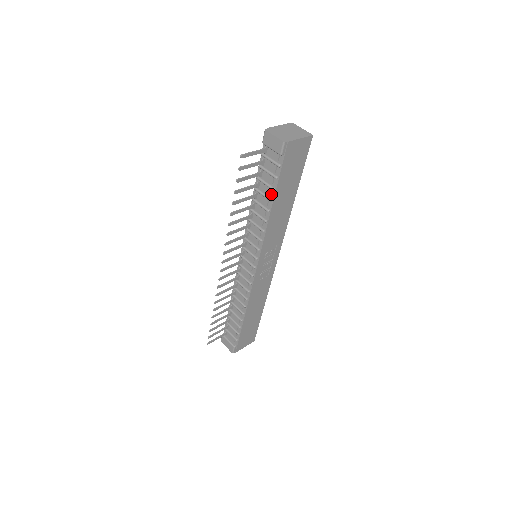
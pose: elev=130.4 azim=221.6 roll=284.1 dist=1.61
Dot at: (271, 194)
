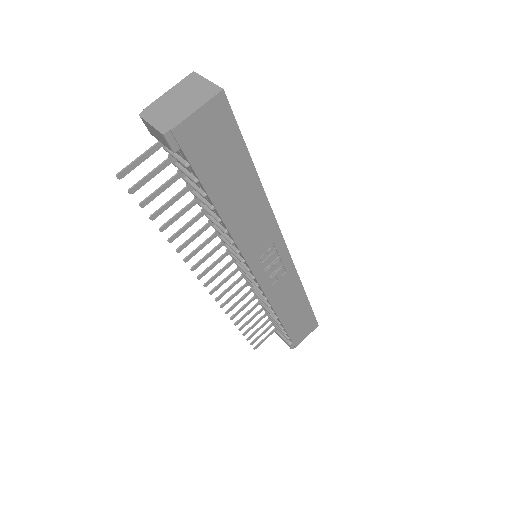
Dot at: (208, 200)
